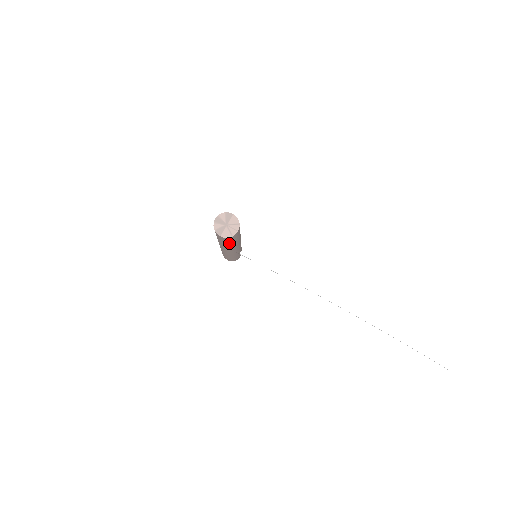
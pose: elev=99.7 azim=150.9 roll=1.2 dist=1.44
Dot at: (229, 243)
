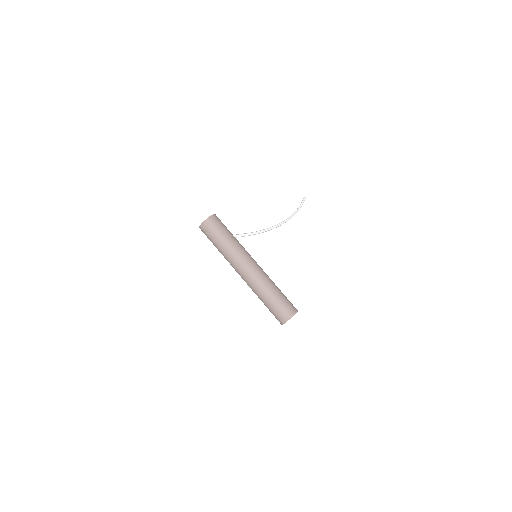
Dot at: occluded
